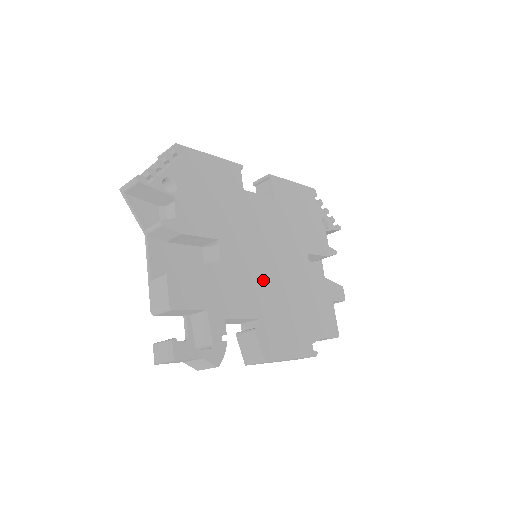
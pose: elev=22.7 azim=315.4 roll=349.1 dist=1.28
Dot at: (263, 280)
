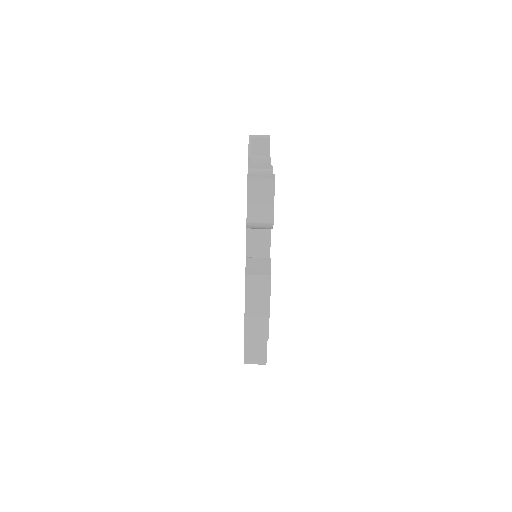
Dot at: occluded
